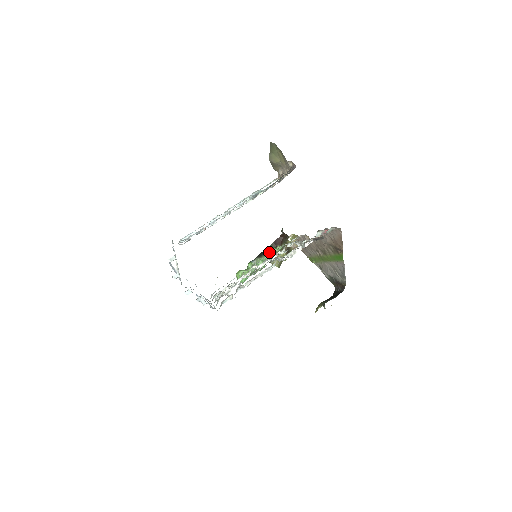
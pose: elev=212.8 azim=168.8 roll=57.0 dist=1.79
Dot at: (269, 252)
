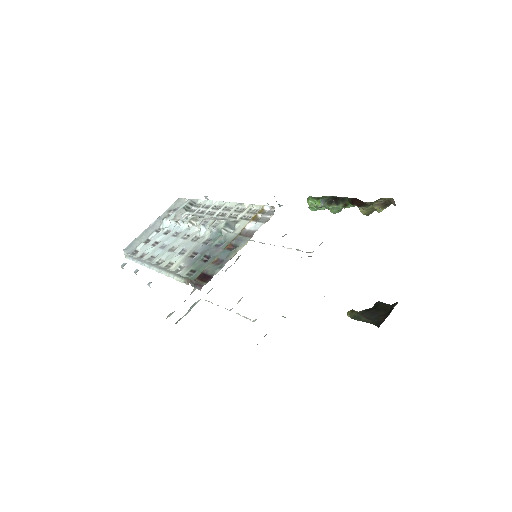
Dot at: (343, 204)
